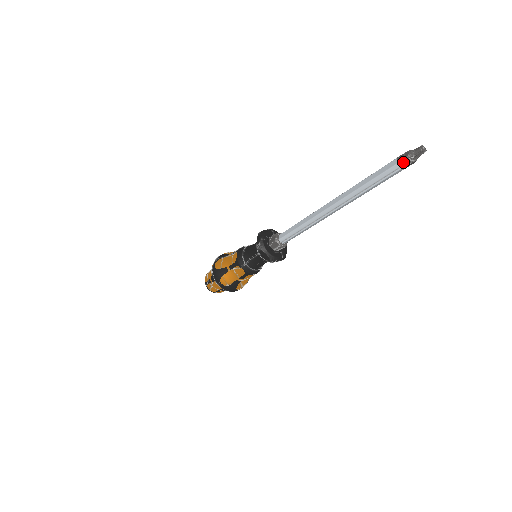
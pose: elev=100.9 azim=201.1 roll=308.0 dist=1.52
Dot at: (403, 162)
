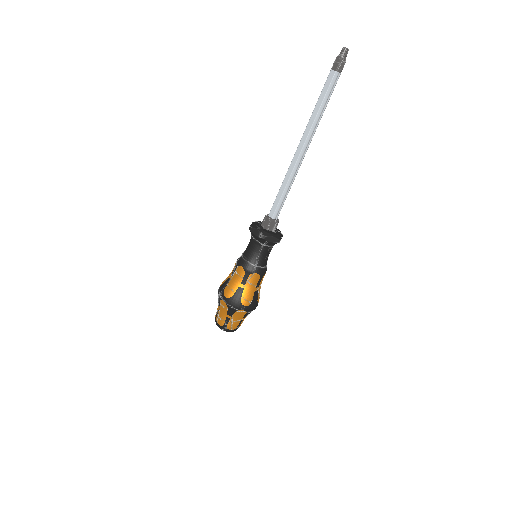
Dot at: (339, 67)
